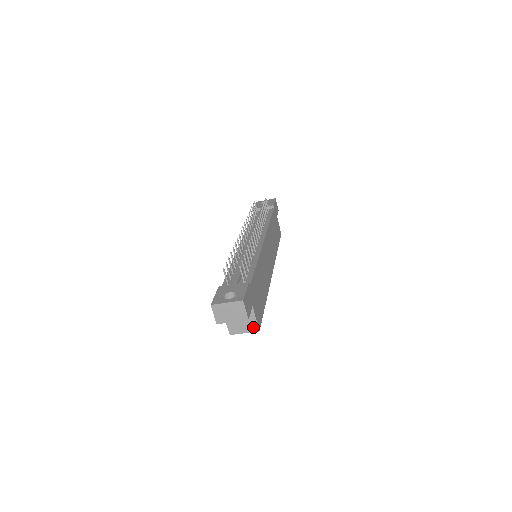
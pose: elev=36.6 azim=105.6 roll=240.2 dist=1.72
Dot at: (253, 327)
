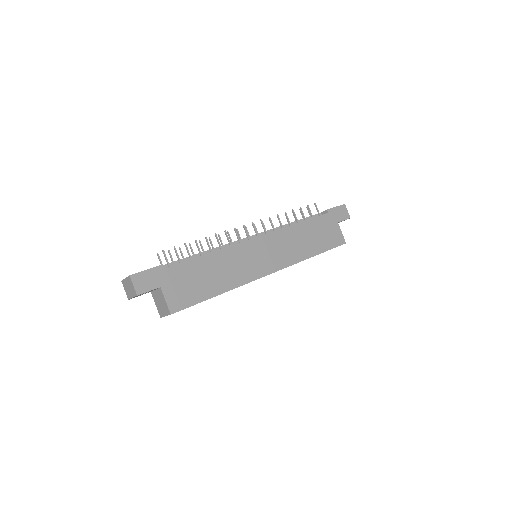
Dot at: (167, 310)
